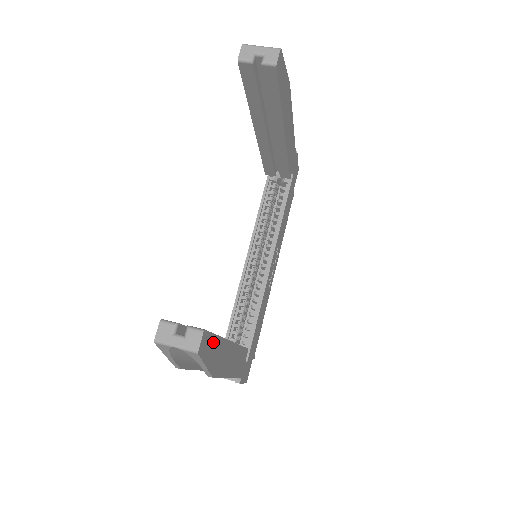
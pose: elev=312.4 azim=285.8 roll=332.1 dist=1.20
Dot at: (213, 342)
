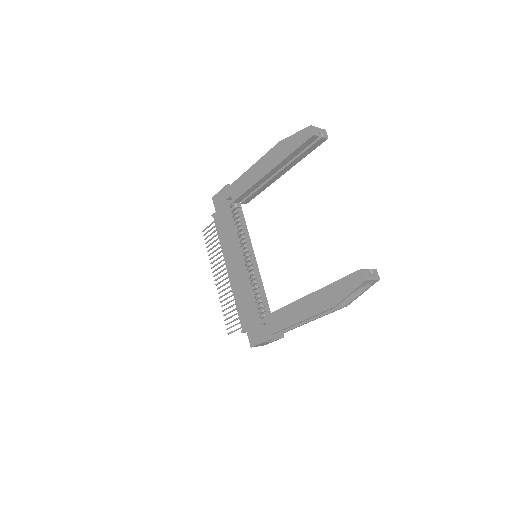
Dot at: occluded
